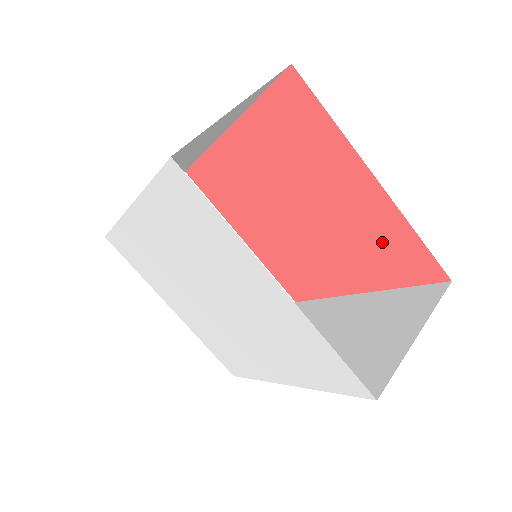
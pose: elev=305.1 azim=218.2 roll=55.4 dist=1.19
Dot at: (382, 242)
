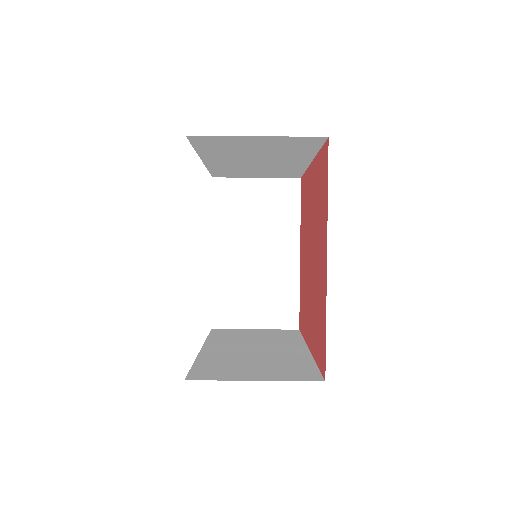
Dot at: (320, 315)
